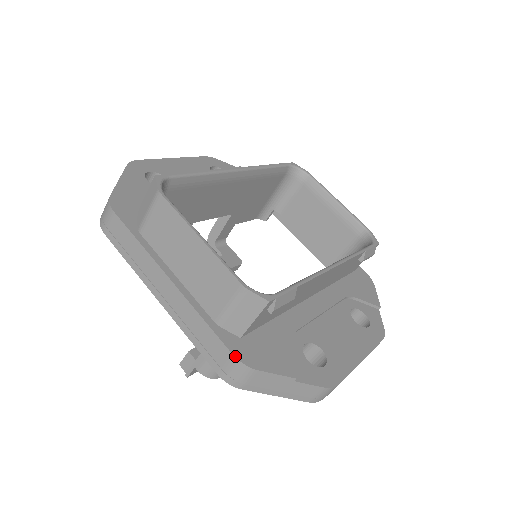
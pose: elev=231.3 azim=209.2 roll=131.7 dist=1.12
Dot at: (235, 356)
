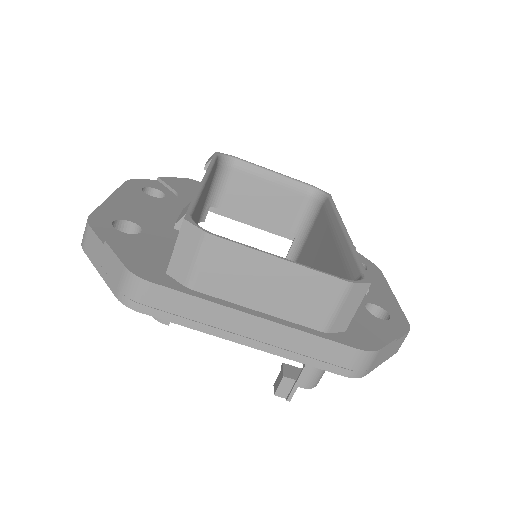
Dot at: (361, 349)
